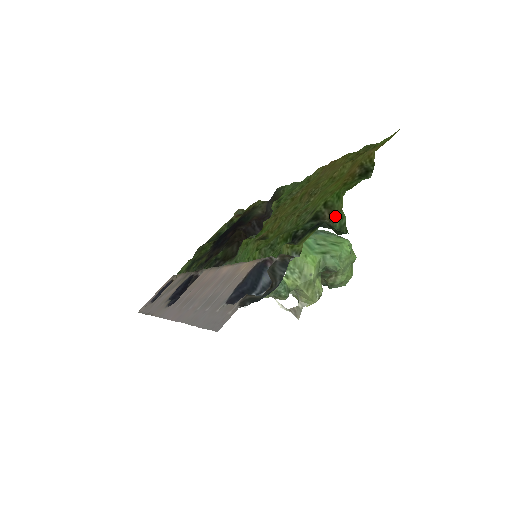
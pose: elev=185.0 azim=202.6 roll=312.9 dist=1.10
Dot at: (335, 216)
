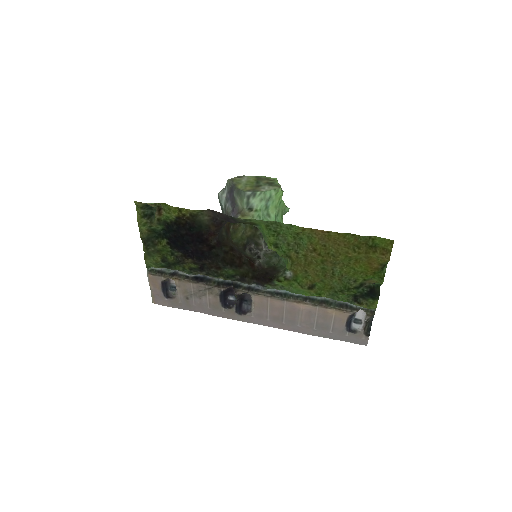
Dot at: (373, 283)
